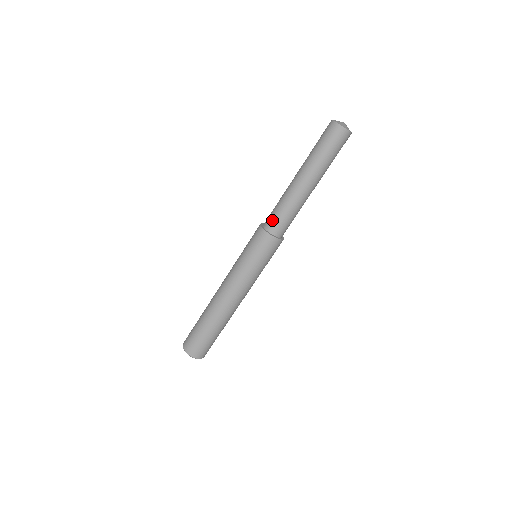
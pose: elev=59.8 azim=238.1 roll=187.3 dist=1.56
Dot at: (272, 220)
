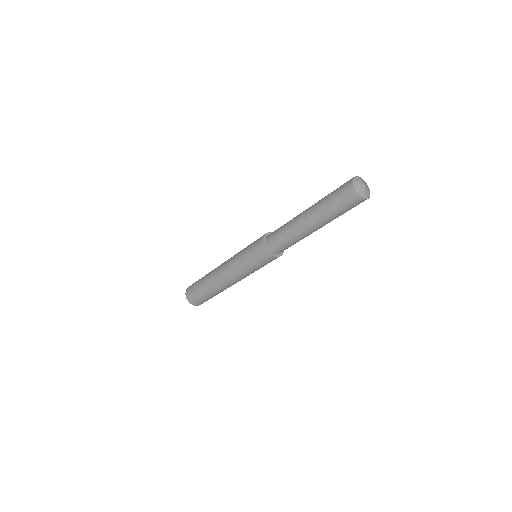
Dot at: (274, 242)
